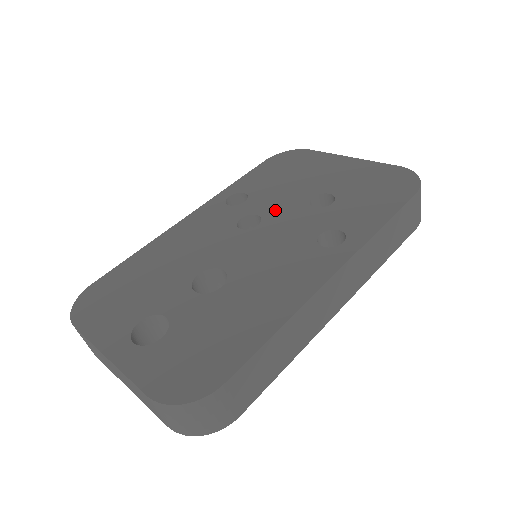
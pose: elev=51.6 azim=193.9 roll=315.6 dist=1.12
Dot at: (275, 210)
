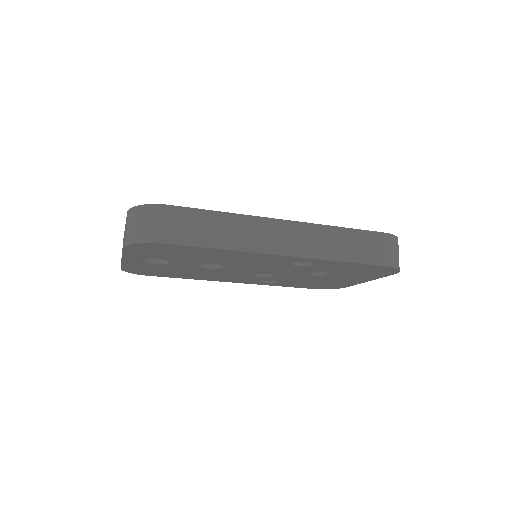
Dot at: occluded
